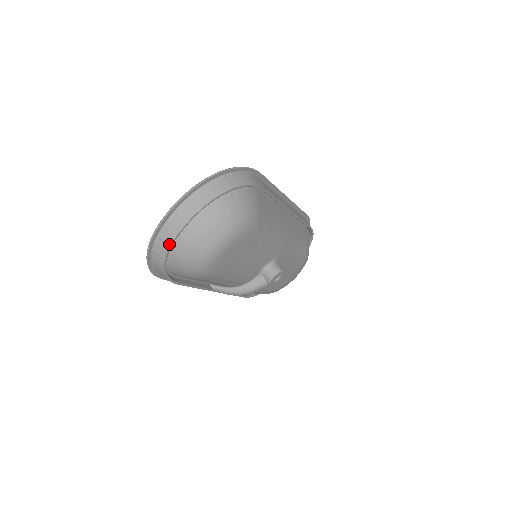
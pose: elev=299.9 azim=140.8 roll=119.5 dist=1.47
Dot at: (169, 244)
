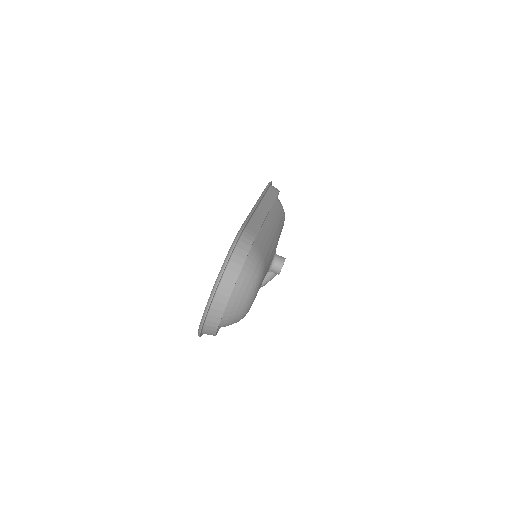
Dot at: (216, 327)
